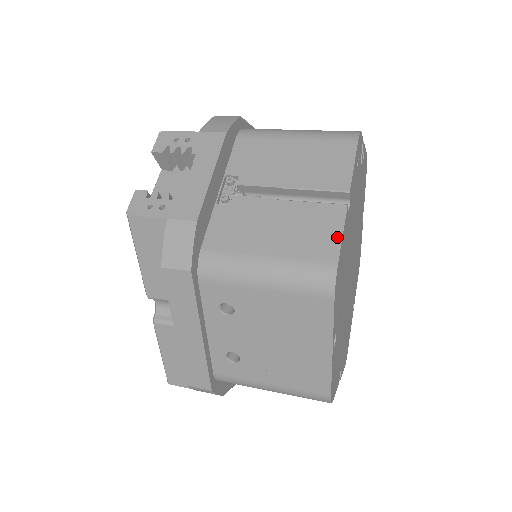
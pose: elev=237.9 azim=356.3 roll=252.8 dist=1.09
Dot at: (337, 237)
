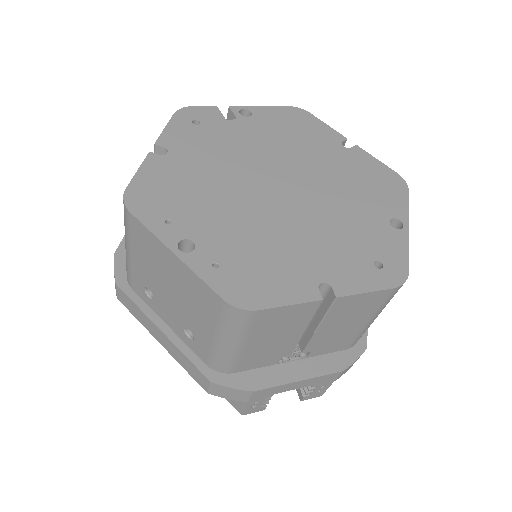
Dot at: (136, 176)
